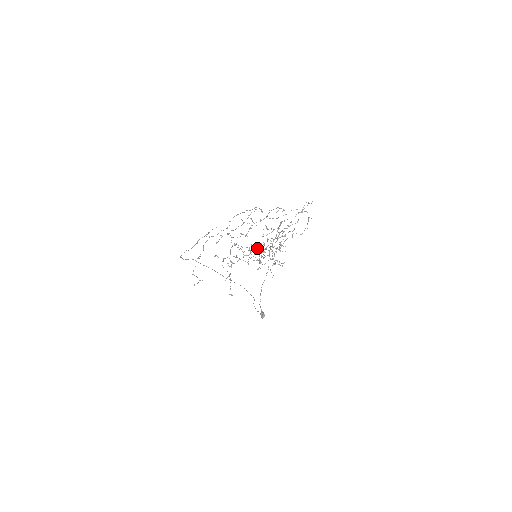
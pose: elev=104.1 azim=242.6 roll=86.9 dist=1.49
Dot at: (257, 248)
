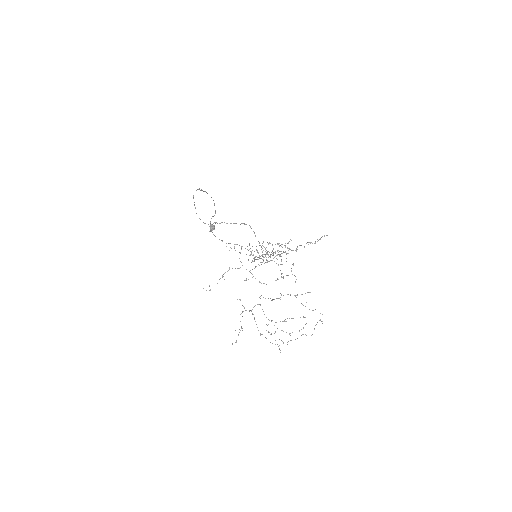
Dot at: (275, 332)
